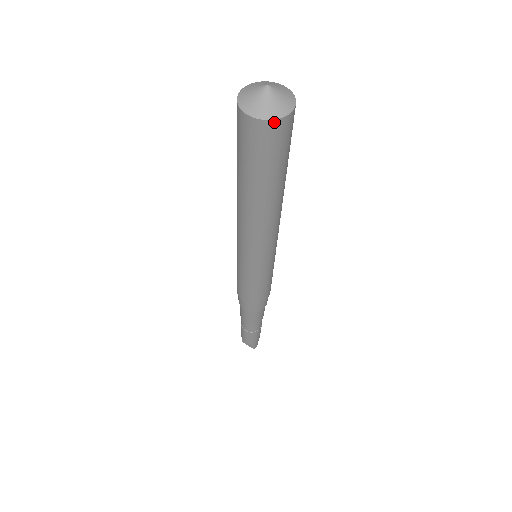
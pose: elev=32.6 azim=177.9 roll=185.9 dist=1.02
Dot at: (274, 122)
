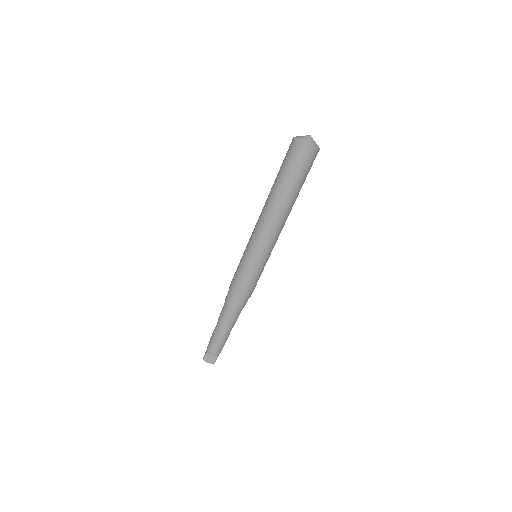
Dot at: (316, 151)
